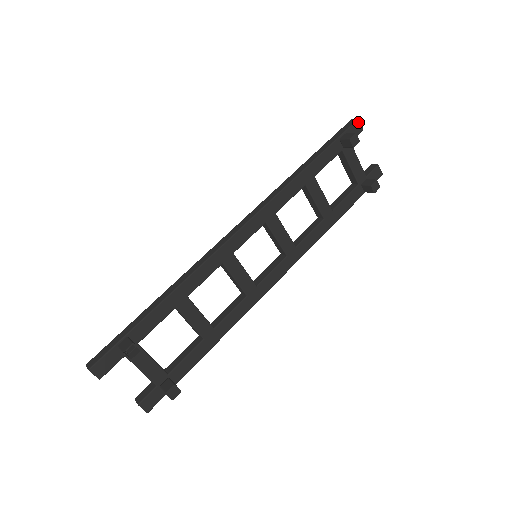
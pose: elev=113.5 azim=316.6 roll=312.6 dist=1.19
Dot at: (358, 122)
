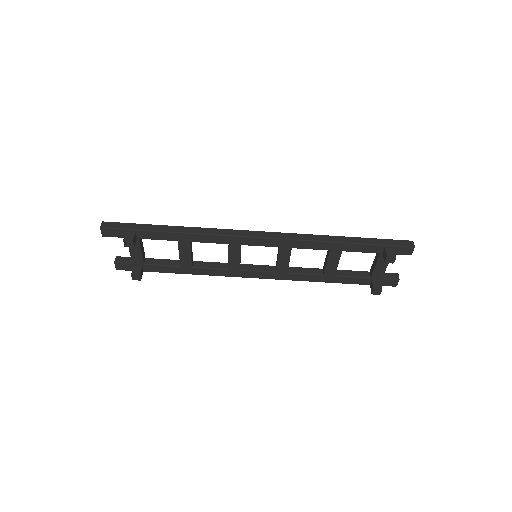
Dot at: (412, 249)
